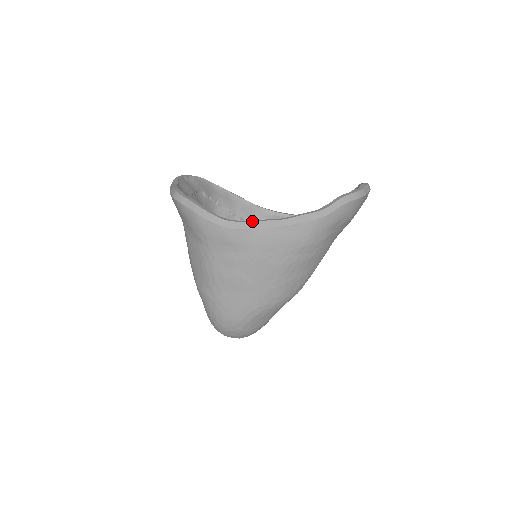
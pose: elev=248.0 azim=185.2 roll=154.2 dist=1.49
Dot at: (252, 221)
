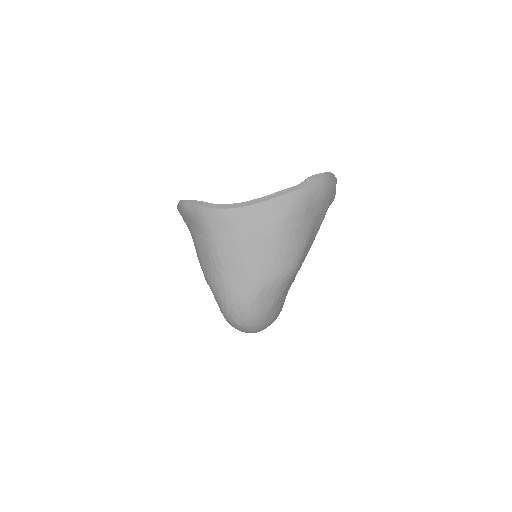
Dot at: (242, 202)
